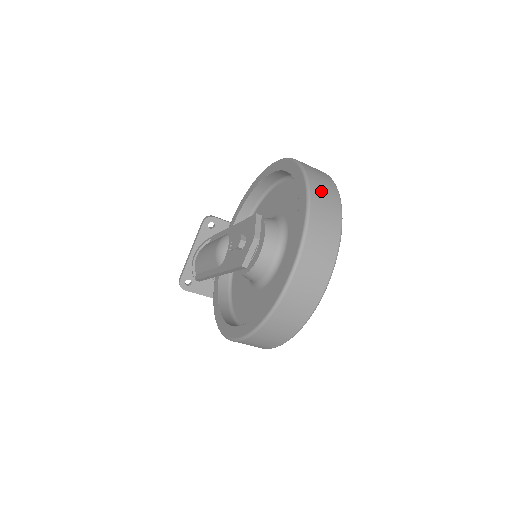
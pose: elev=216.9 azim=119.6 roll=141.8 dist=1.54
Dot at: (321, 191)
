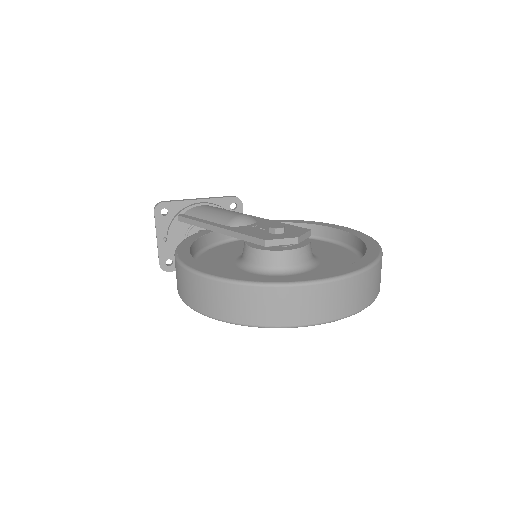
Dot at: occluded
